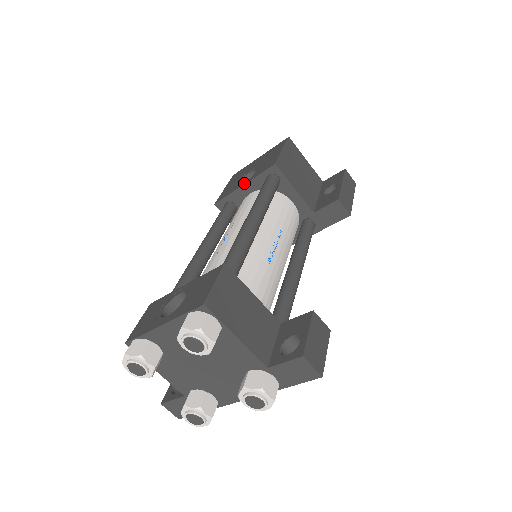
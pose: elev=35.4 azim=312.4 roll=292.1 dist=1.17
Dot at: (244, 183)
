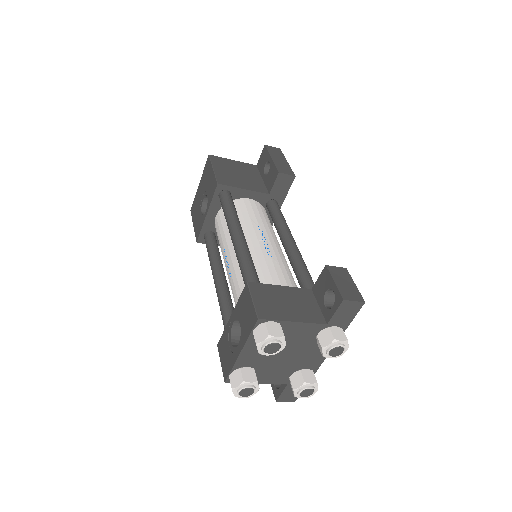
Dot at: (206, 213)
